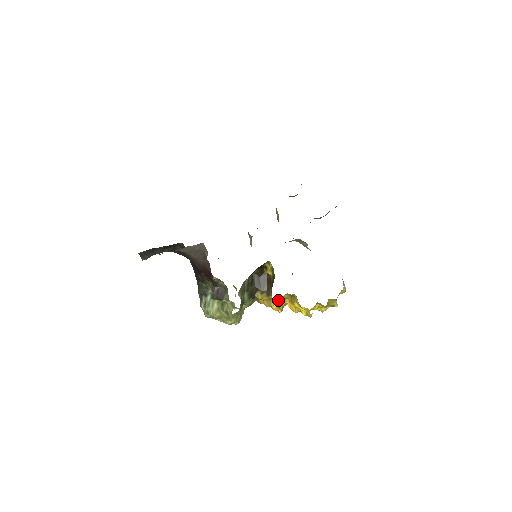
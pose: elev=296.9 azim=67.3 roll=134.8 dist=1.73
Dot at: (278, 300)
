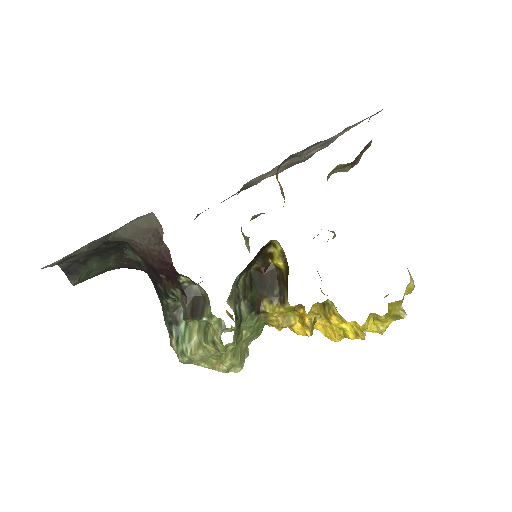
Dot at: (301, 310)
